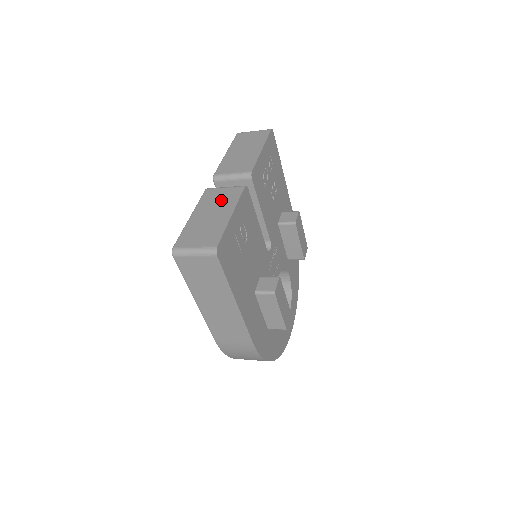
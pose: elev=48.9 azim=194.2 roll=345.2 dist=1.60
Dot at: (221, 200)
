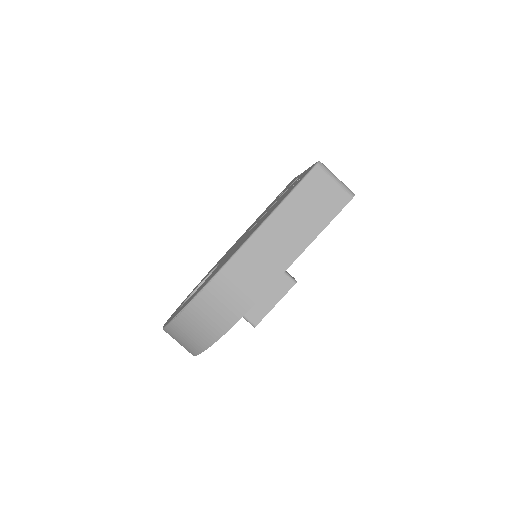
Dot at: occluded
